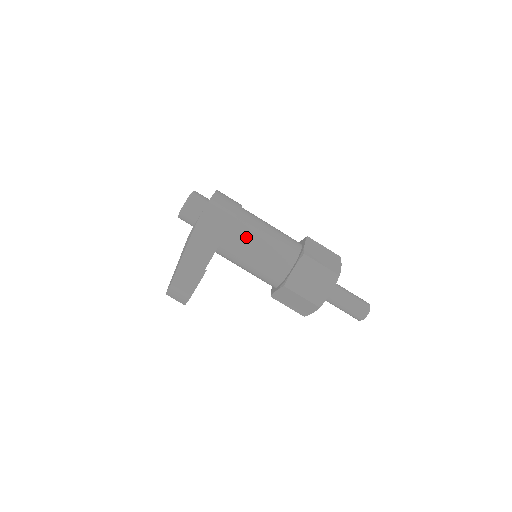
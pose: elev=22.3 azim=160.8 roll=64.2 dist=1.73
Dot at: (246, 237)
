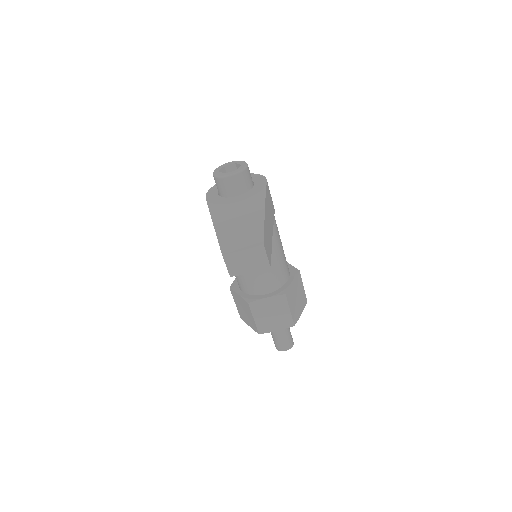
Dot at: (276, 232)
